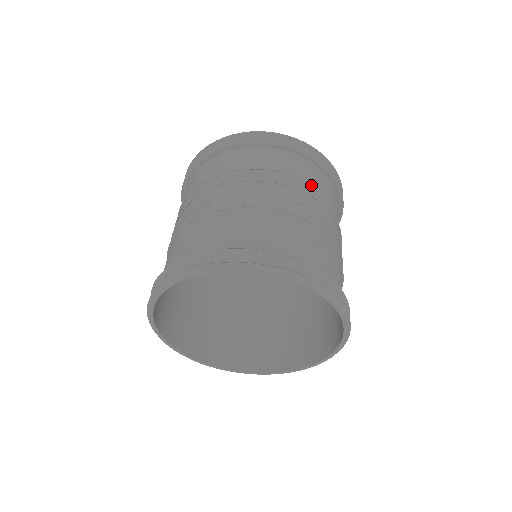
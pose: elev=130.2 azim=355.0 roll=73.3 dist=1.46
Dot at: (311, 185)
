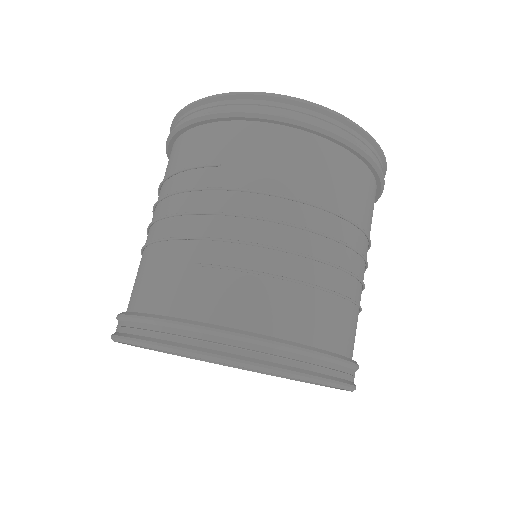
Dot at: (262, 170)
